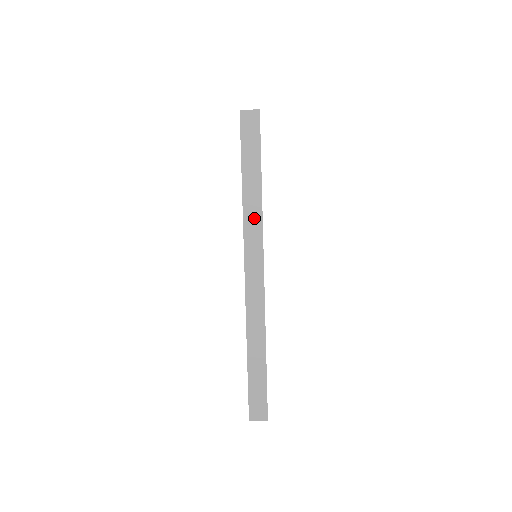
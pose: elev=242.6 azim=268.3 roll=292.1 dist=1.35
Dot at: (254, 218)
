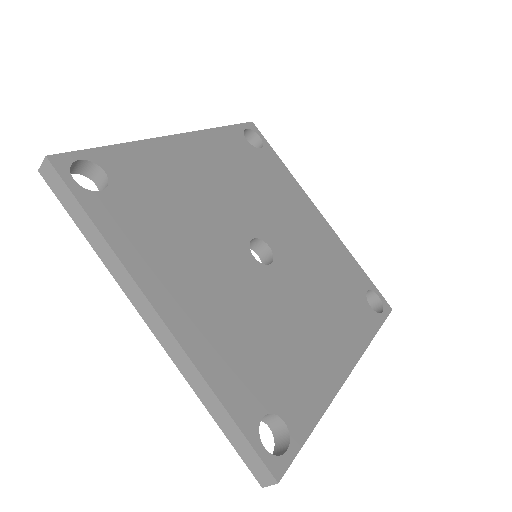
Dot at: (116, 267)
